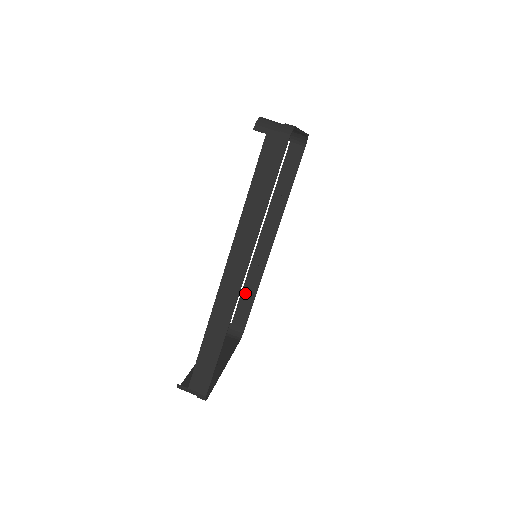
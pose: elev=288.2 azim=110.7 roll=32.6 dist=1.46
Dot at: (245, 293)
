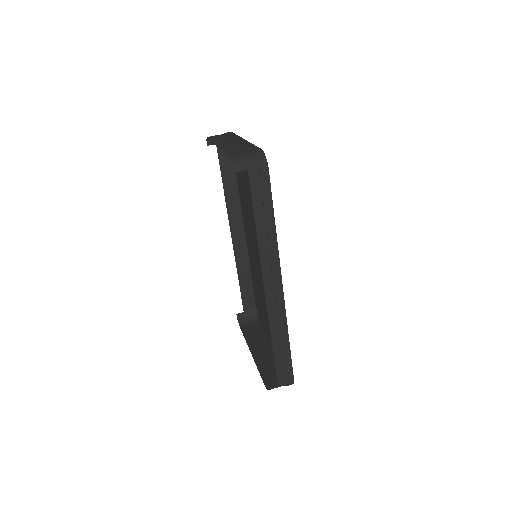
Dot at: (242, 283)
